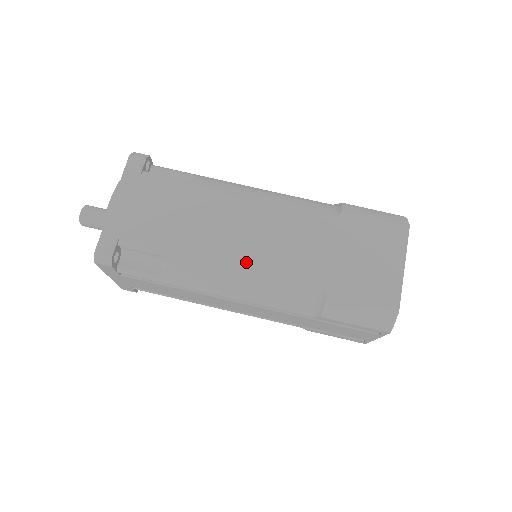
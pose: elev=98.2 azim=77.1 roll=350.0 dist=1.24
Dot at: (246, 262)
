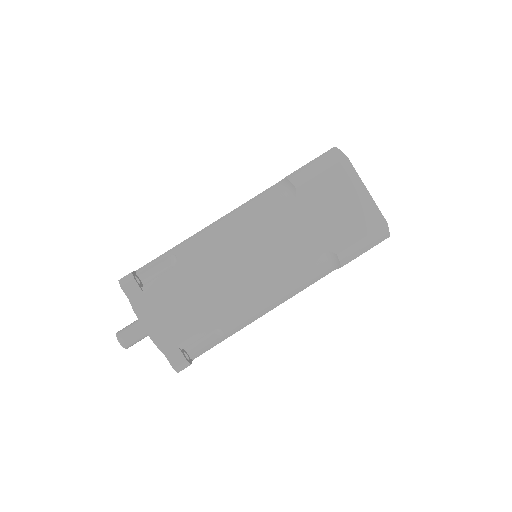
Dot at: (270, 283)
